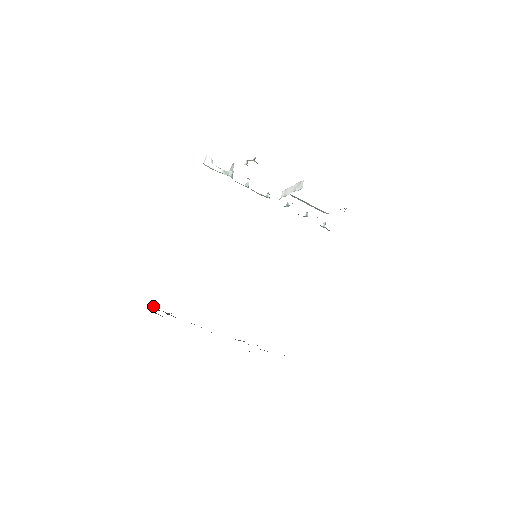
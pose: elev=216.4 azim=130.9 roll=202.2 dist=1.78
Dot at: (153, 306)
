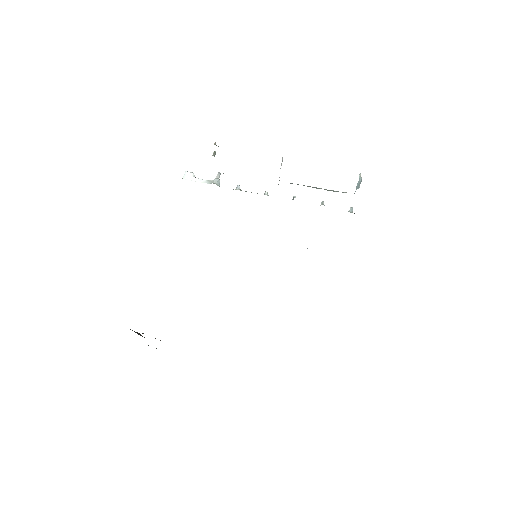
Dot at: (130, 329)
